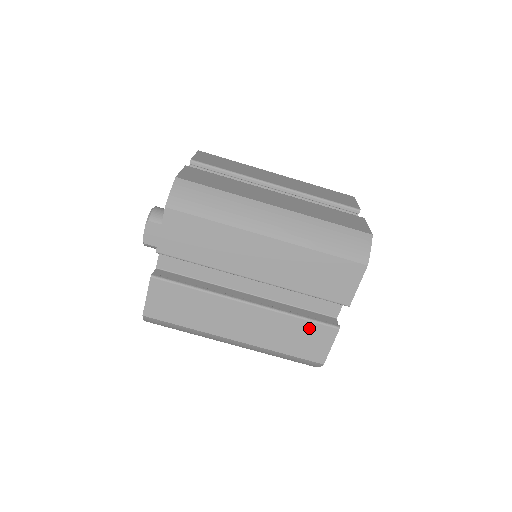
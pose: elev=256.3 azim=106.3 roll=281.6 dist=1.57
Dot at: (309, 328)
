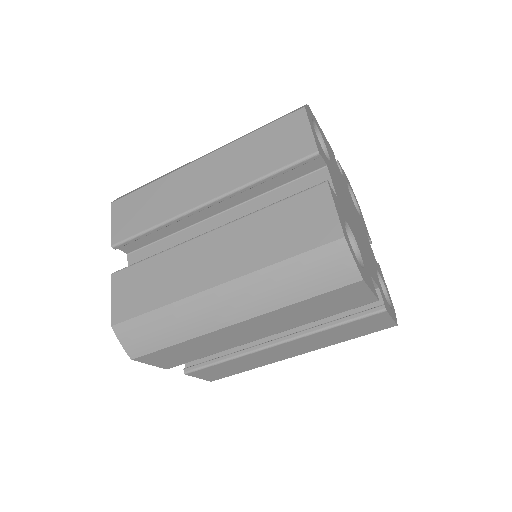
Dot at: (354, 324)
